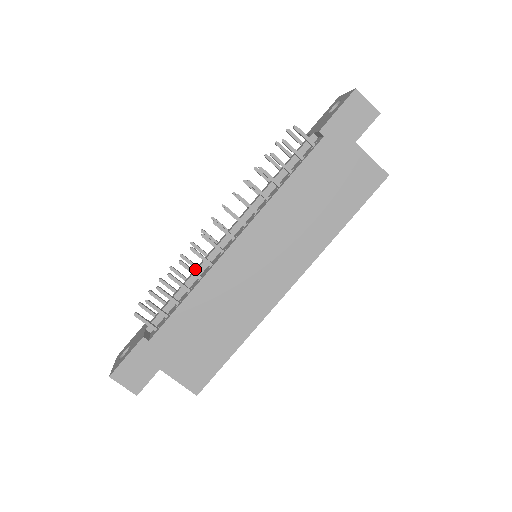
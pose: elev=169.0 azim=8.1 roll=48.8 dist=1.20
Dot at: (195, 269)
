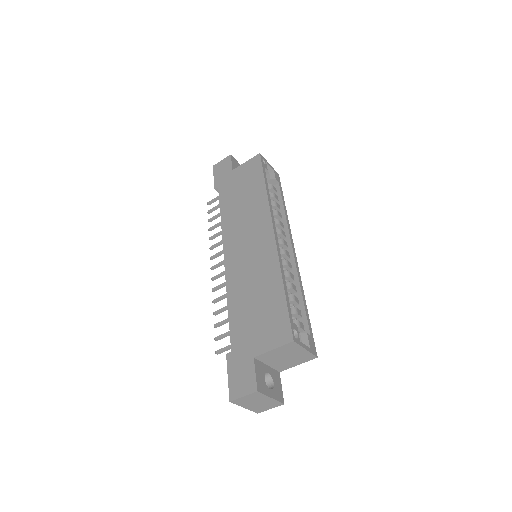
Dot at: occluded
